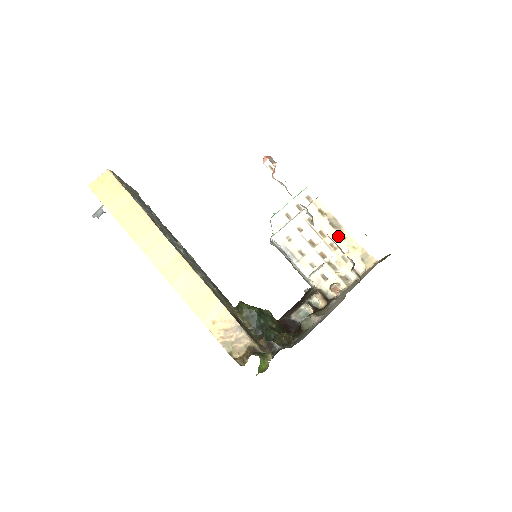
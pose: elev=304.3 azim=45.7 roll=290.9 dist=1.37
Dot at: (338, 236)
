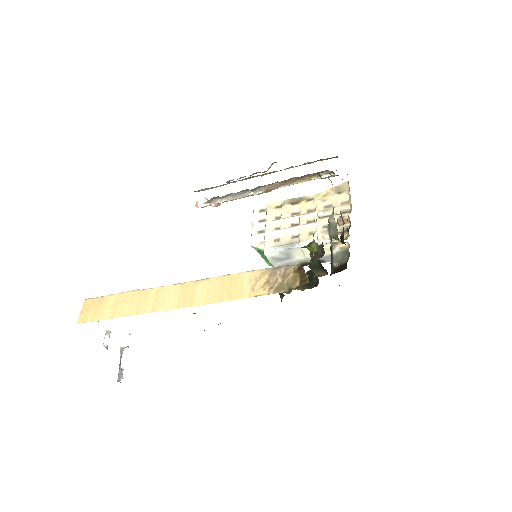
Dot at: (306, 203)
